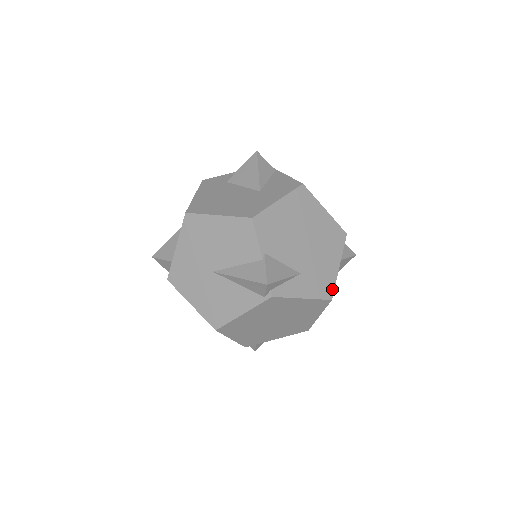
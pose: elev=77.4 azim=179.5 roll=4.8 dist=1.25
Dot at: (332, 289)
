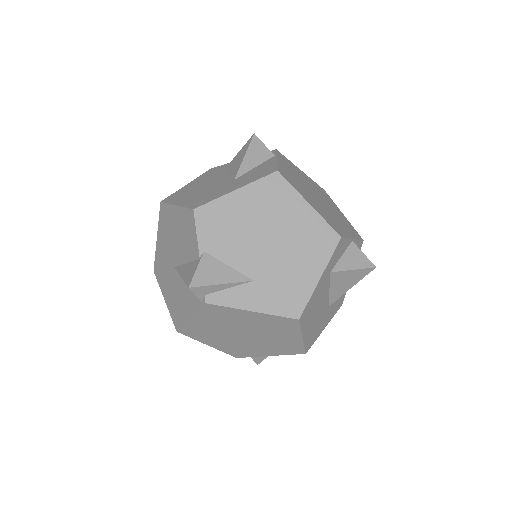
Dot at: (302, 306)
